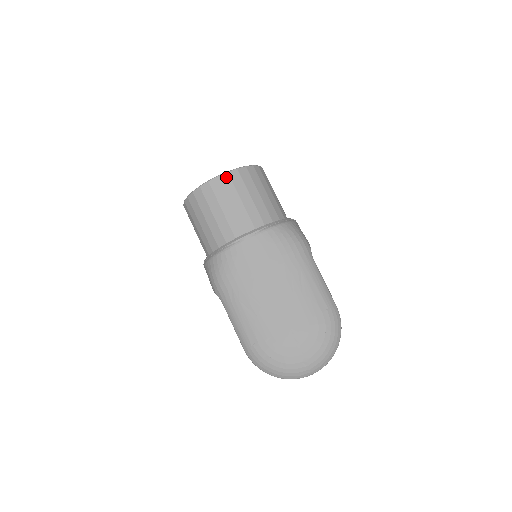
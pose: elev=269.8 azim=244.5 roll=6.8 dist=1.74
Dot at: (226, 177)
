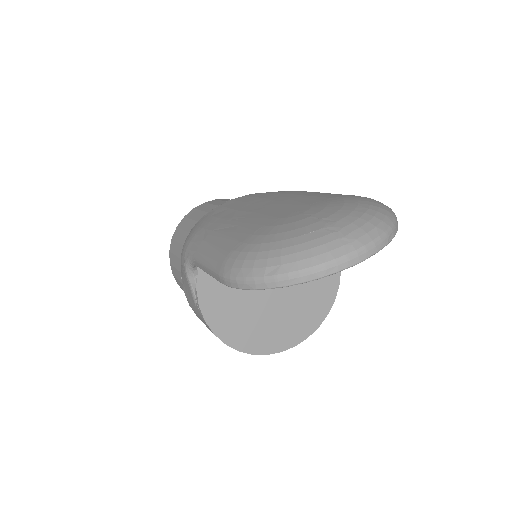
Dot at: (213, 201)
